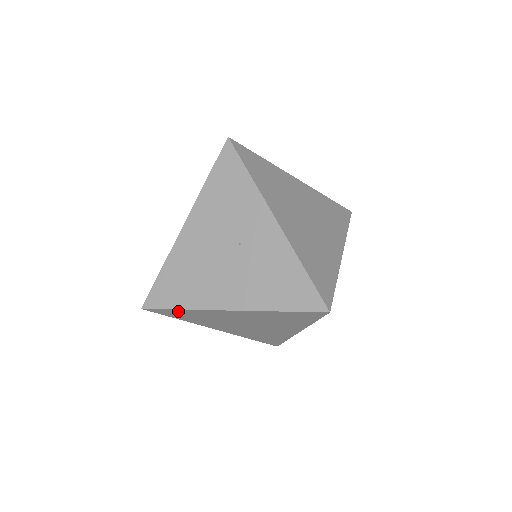
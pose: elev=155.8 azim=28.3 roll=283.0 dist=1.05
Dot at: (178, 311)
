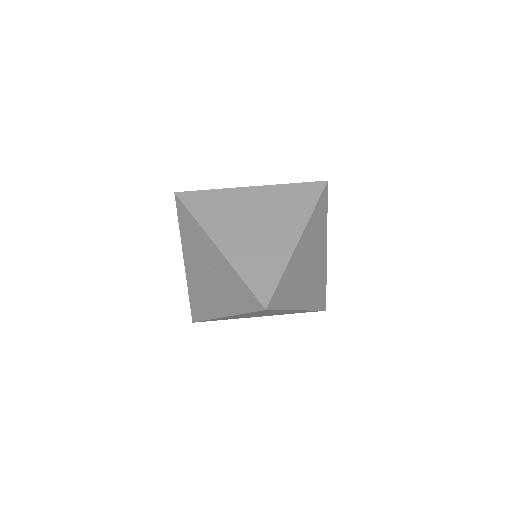
Dot at: (209, 320)
